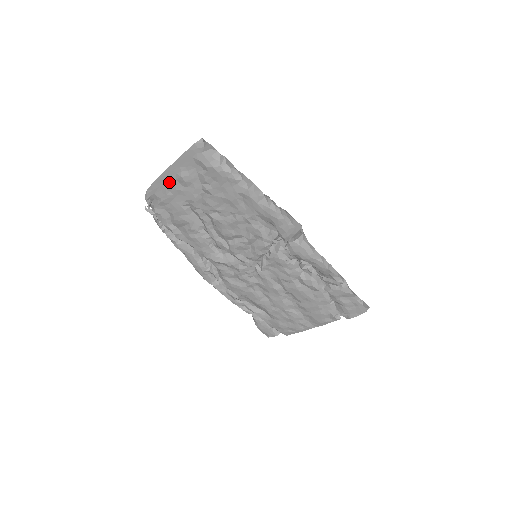
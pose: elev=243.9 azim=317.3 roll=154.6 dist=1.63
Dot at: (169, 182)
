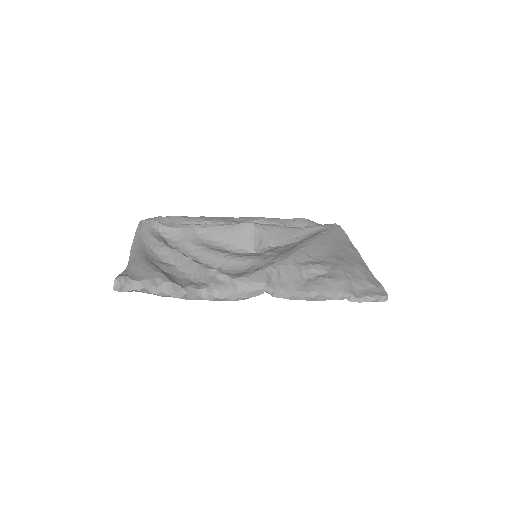
Dot at: occluded
